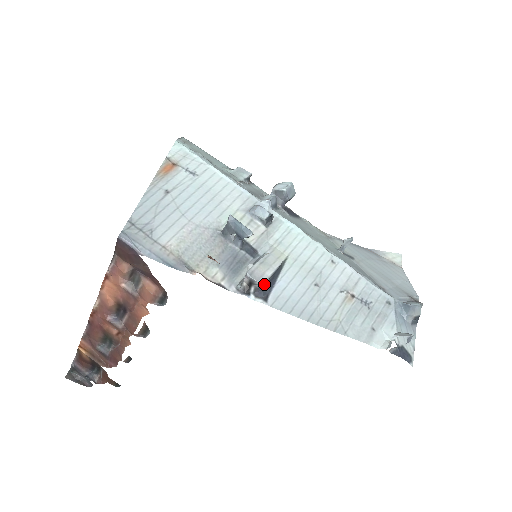
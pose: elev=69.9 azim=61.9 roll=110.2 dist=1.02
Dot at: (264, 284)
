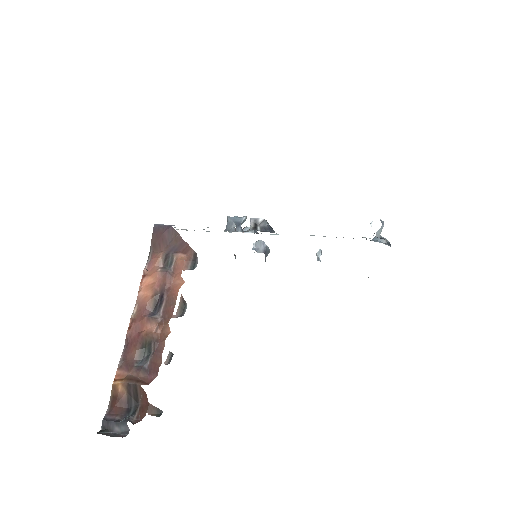
Dot at: (266, 227)
